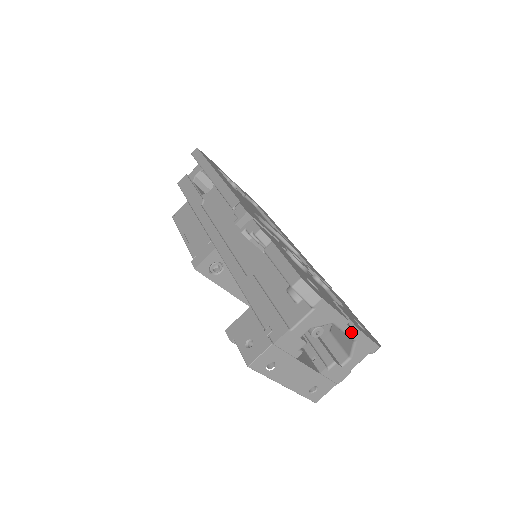
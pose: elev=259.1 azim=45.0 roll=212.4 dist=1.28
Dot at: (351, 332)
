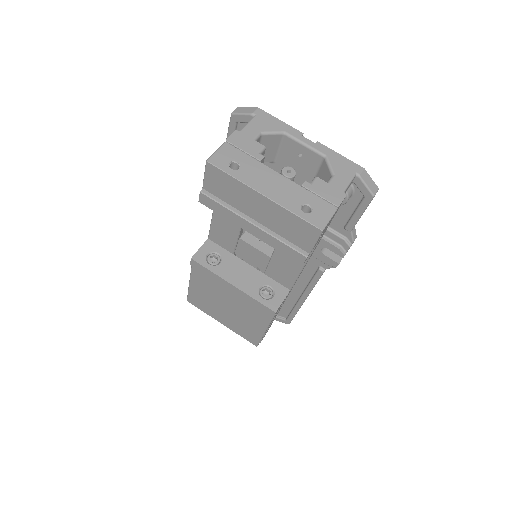
Dot at: (312, 145)
